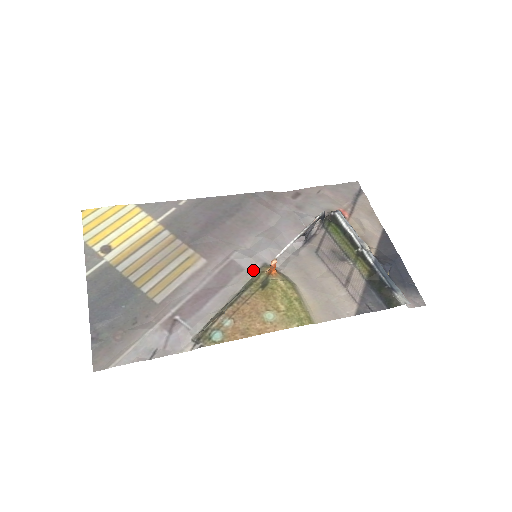
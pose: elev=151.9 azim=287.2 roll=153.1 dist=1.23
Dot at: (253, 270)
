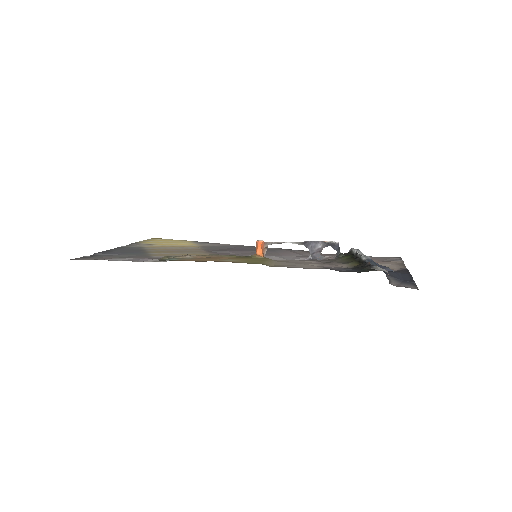
Dot at: occluded
